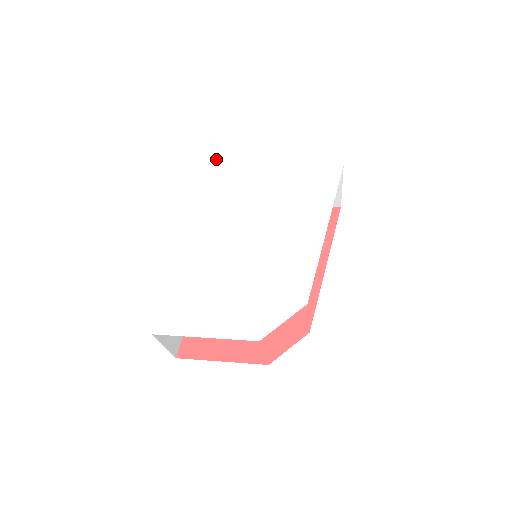
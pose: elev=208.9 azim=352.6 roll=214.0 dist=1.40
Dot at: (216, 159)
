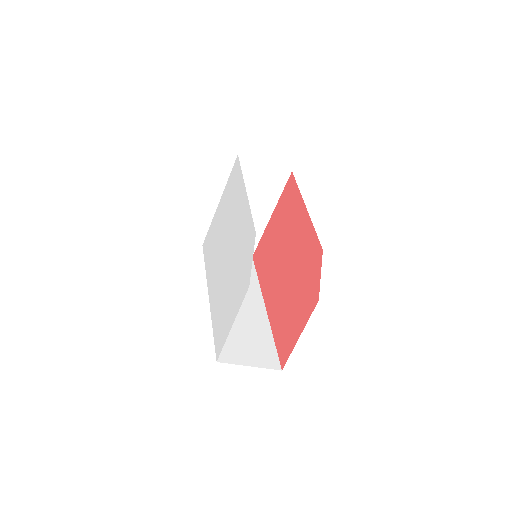
Dot at: (203, 244)
